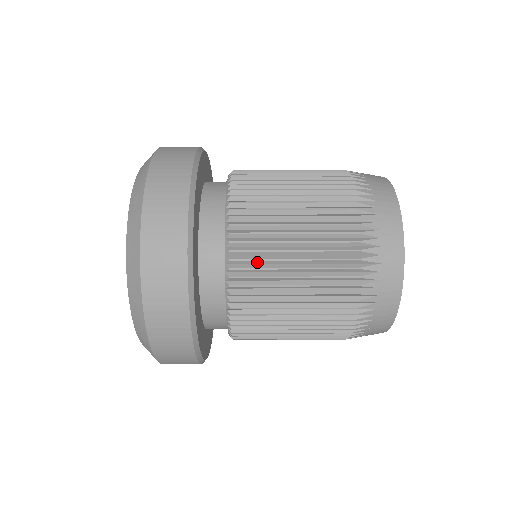
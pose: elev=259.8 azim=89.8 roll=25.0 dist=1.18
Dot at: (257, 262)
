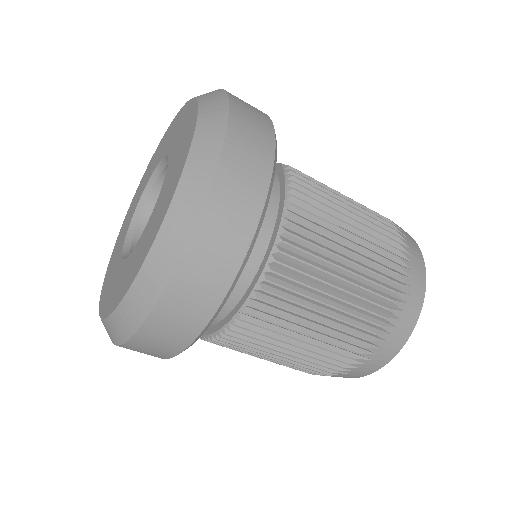
Dot at: (241, 346)
